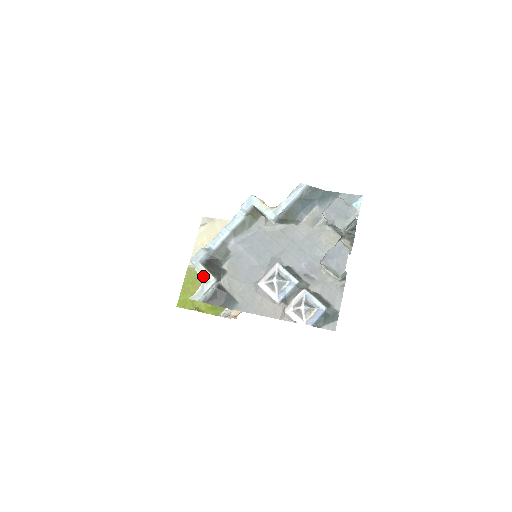
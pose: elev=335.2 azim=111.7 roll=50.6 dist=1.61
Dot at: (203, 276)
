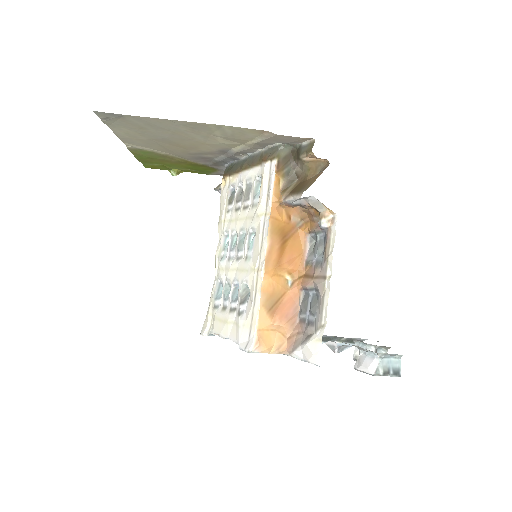
Dot at: occluded
